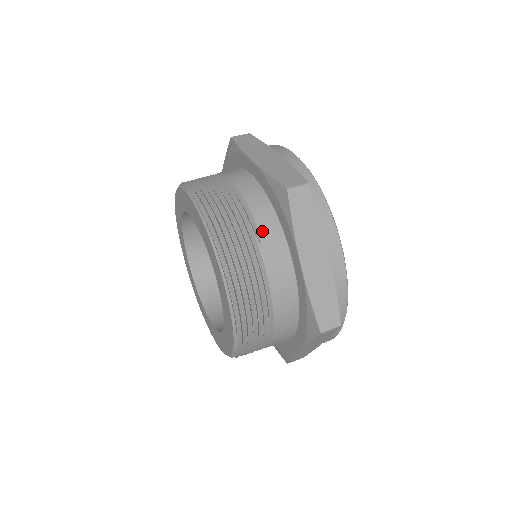
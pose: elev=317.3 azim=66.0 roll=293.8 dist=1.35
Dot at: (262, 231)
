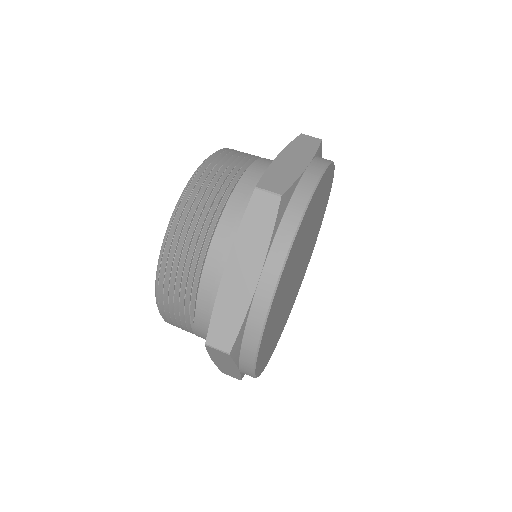
Dot at: (198, 320)
